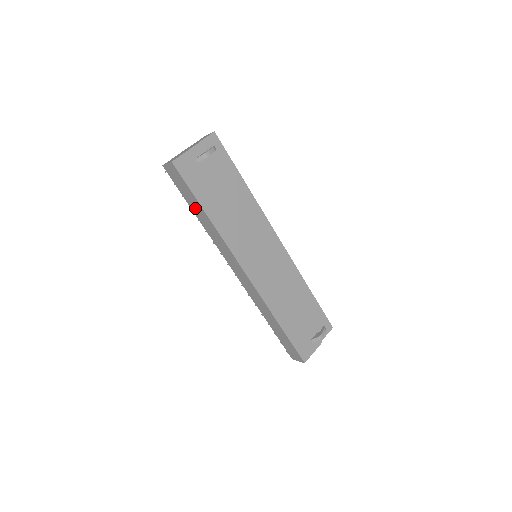
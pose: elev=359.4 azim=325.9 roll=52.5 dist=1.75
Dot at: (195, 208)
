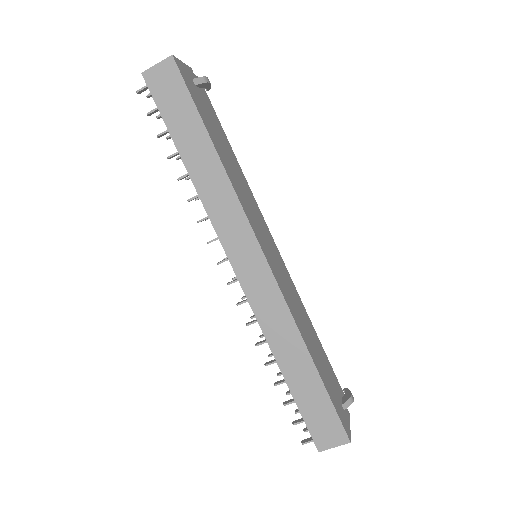
Dot at: (189, 144)
